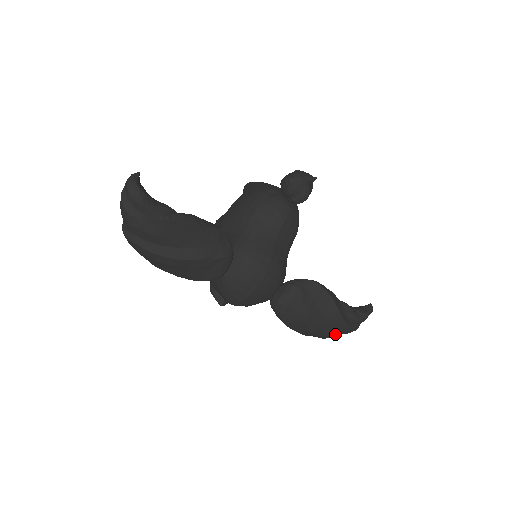
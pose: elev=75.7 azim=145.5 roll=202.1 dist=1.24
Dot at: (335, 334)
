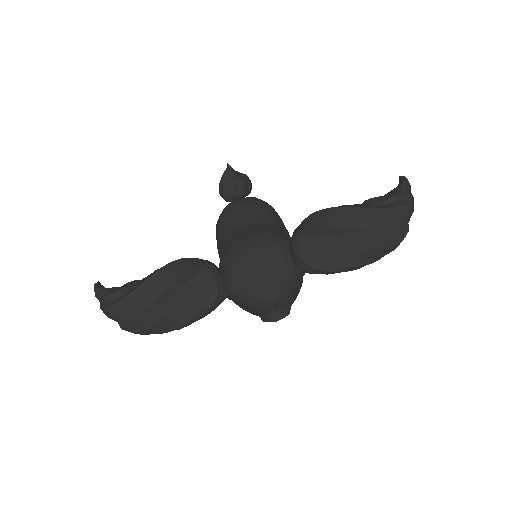
Dot at: (394, 230)
